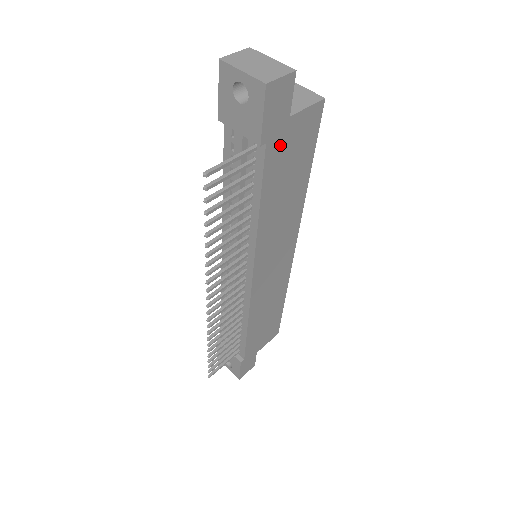
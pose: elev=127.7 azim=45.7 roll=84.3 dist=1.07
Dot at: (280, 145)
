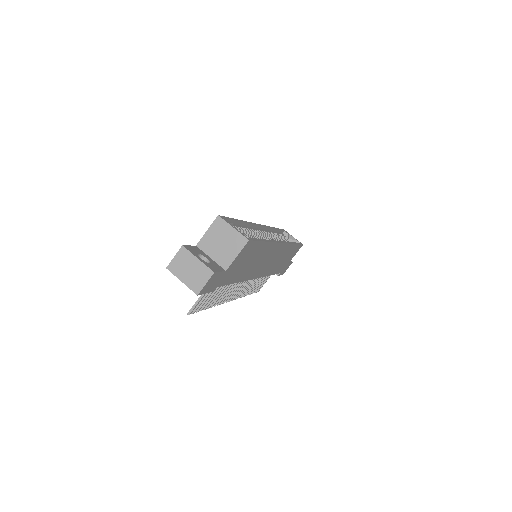
Dot at: (229, 275)
